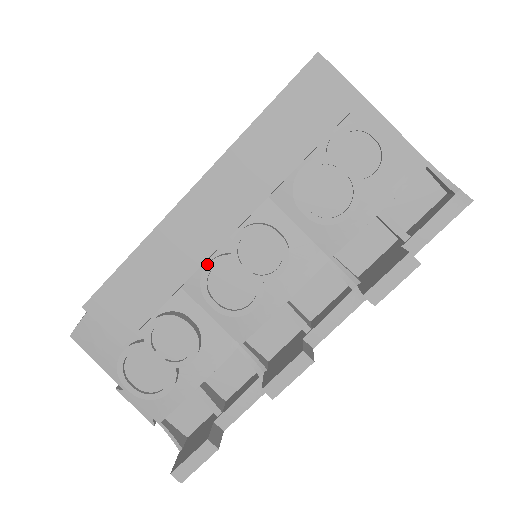
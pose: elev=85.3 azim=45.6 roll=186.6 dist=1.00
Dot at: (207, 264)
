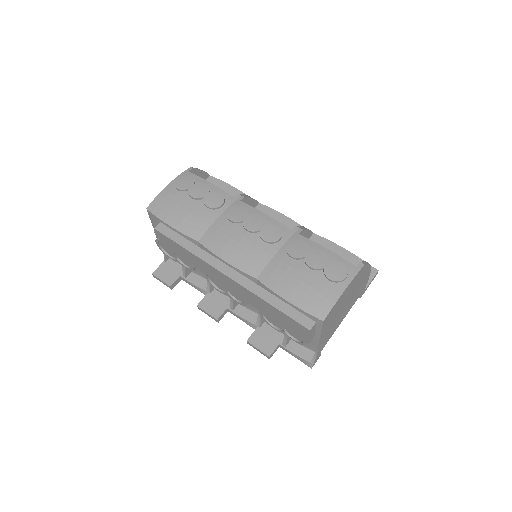
Dot at: occluded
